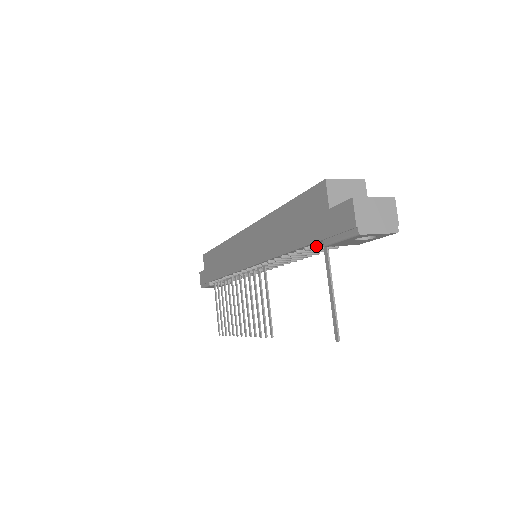
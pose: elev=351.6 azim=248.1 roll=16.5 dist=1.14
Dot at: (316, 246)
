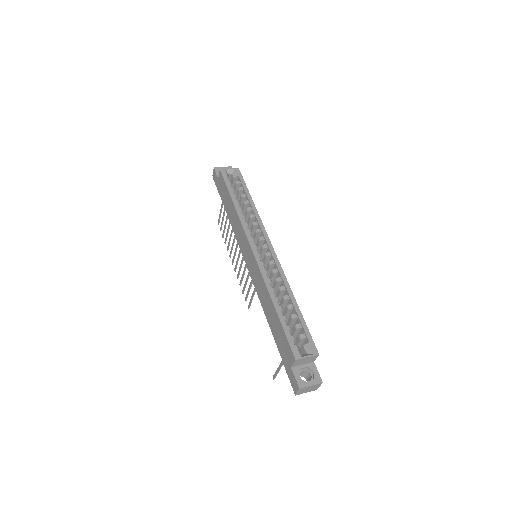
Dot at: (281, 354)
